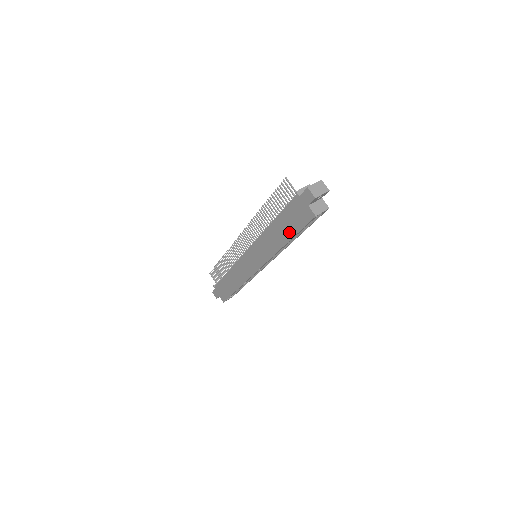
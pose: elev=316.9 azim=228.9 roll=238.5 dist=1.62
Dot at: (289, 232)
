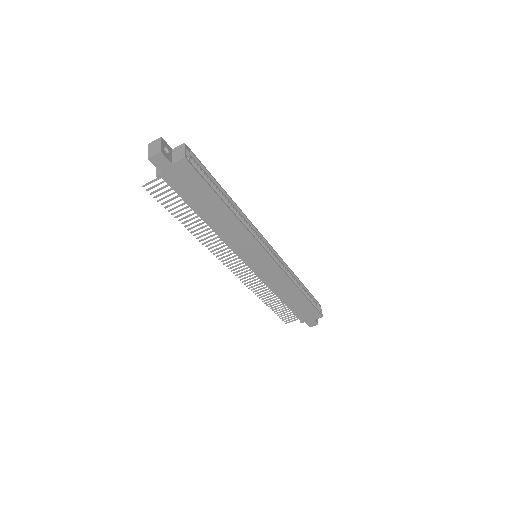
Dot at: (212, 200)
